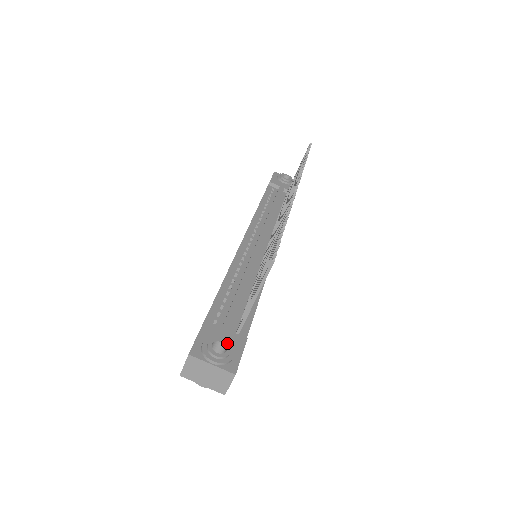
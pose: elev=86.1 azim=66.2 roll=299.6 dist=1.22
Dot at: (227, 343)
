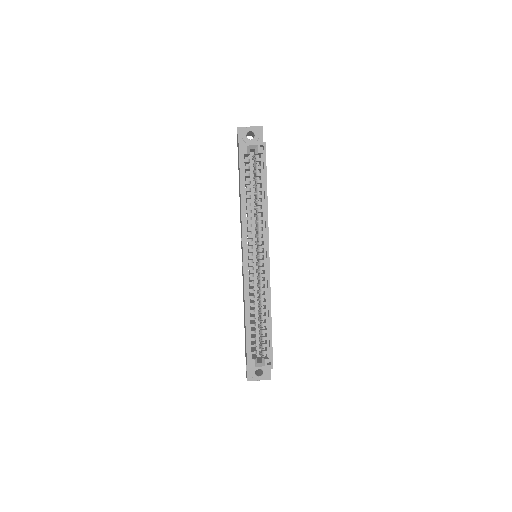
Dot at: occluded
